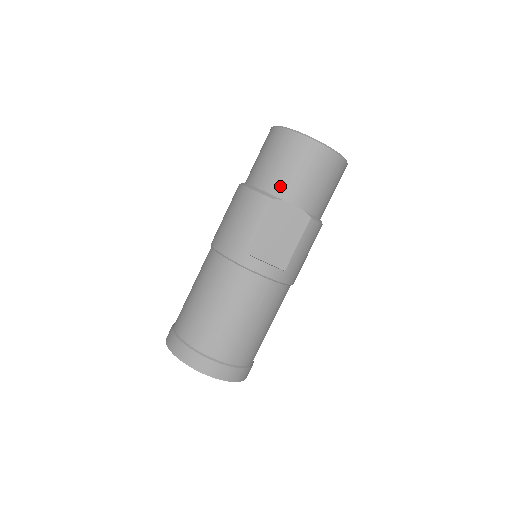
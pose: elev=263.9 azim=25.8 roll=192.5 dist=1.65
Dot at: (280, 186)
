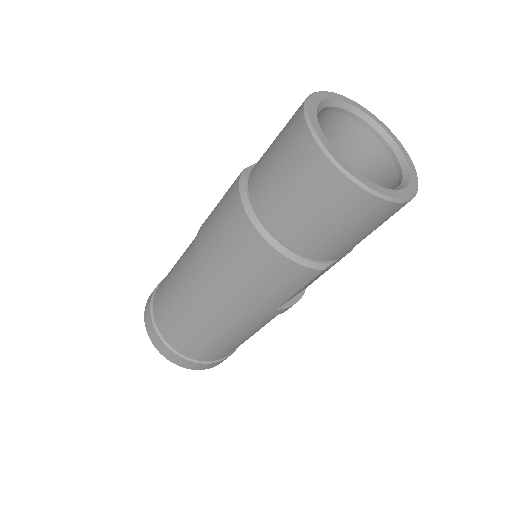
Dot at: (334, 253)
